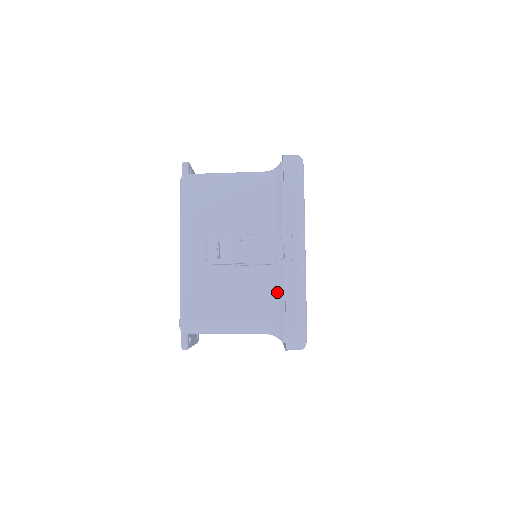
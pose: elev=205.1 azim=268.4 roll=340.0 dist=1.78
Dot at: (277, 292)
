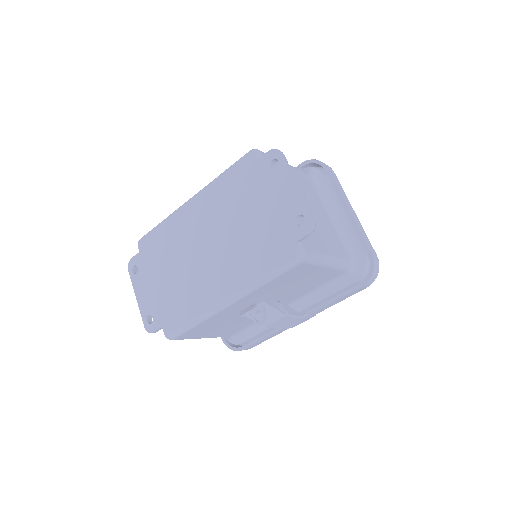
Dot at: (259, 327)
